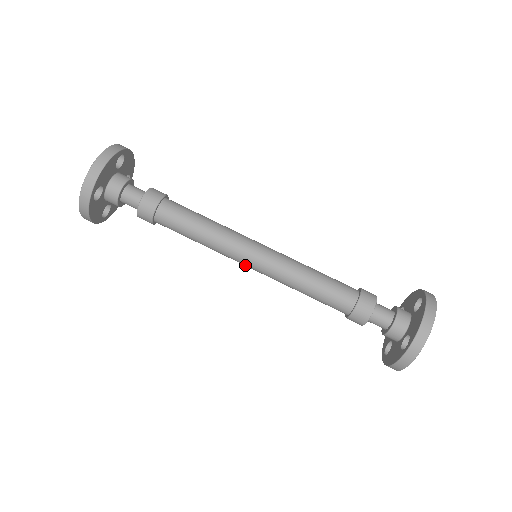
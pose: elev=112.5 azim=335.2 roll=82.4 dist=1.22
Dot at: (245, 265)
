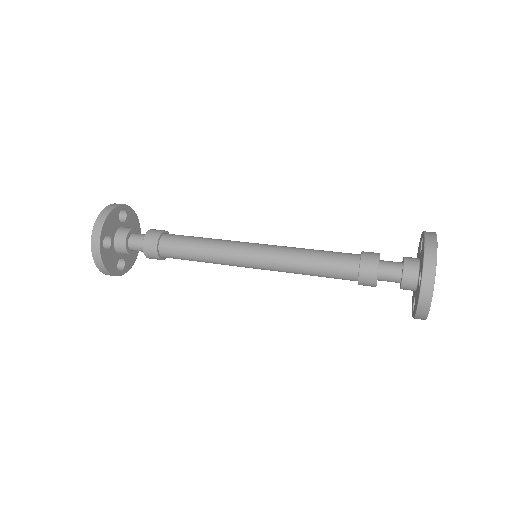
Dot at: (248, 266)
